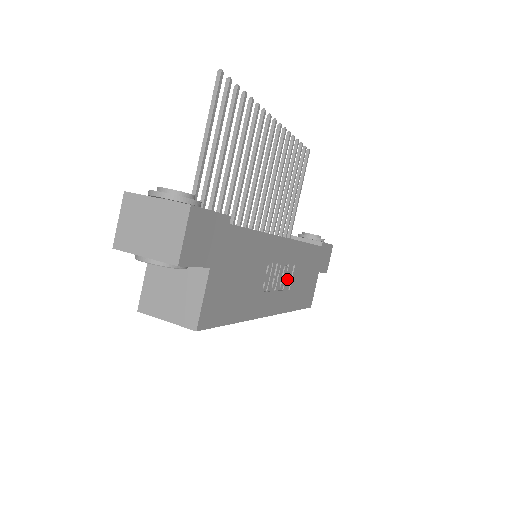
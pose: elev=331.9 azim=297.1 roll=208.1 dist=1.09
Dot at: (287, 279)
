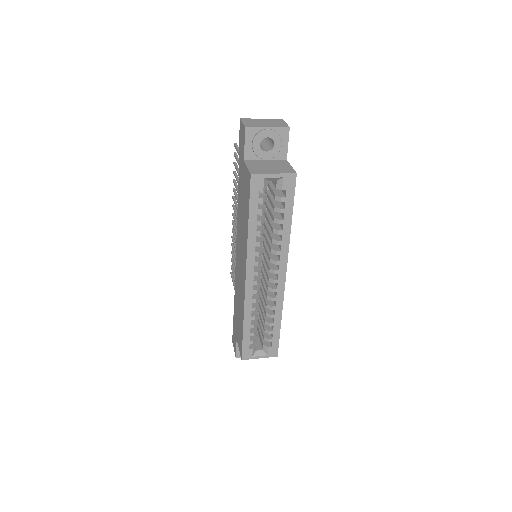
Dot at: occluded
